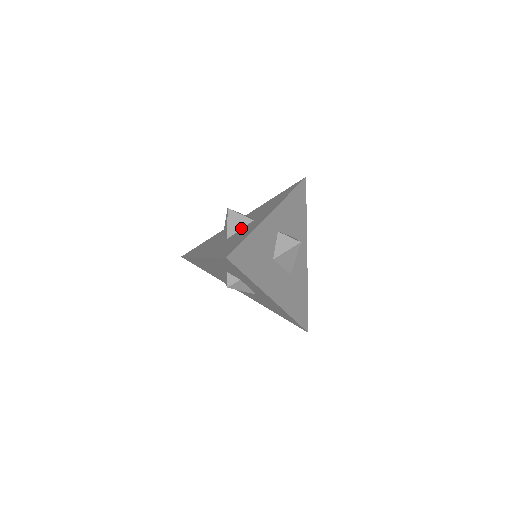
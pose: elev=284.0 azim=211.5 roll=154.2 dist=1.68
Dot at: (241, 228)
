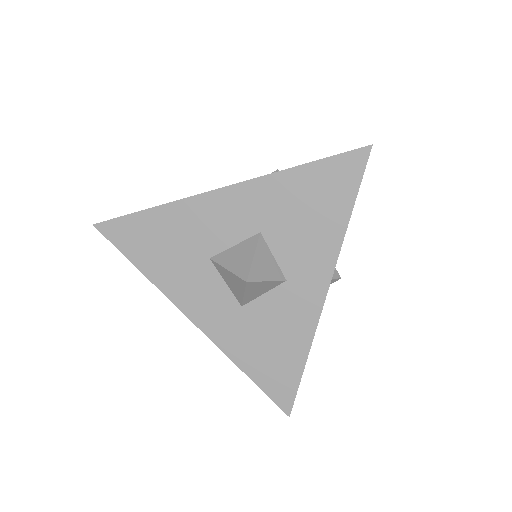
Dot at: (265, 293)
